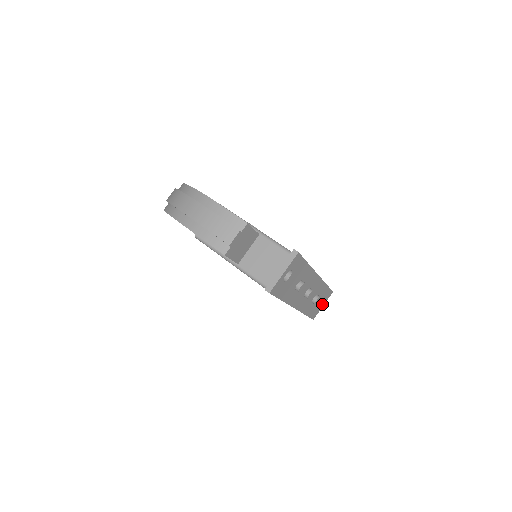
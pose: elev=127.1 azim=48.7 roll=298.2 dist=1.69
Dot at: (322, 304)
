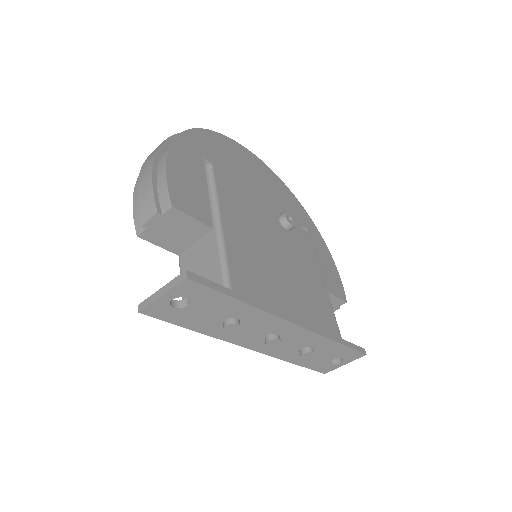
Dot at: (341, 362)
